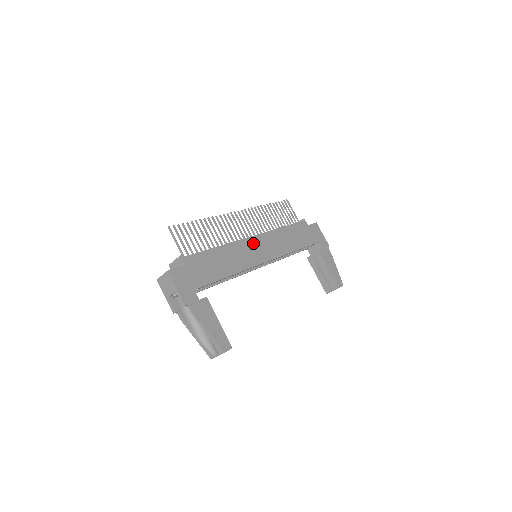
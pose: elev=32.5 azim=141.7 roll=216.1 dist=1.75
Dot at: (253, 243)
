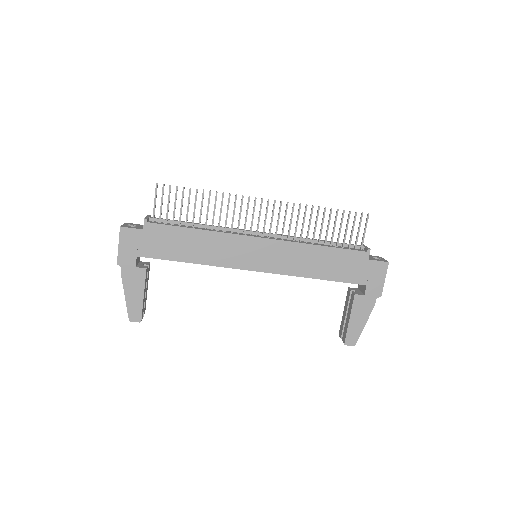
Dot at: (253, 244)
